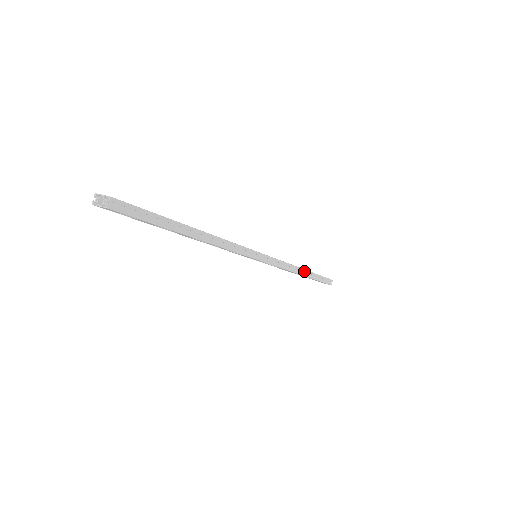
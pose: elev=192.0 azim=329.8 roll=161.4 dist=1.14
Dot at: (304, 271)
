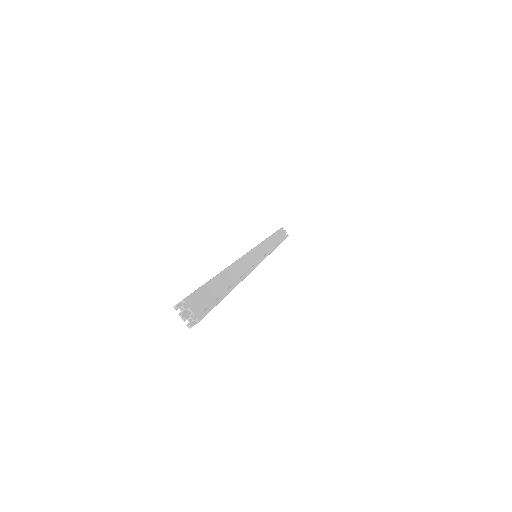
Dot at: occluded
